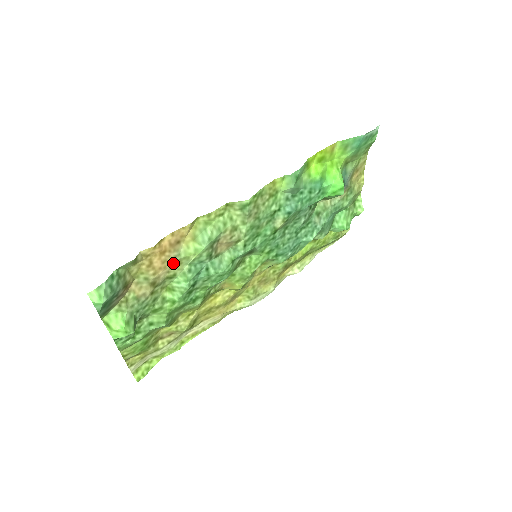
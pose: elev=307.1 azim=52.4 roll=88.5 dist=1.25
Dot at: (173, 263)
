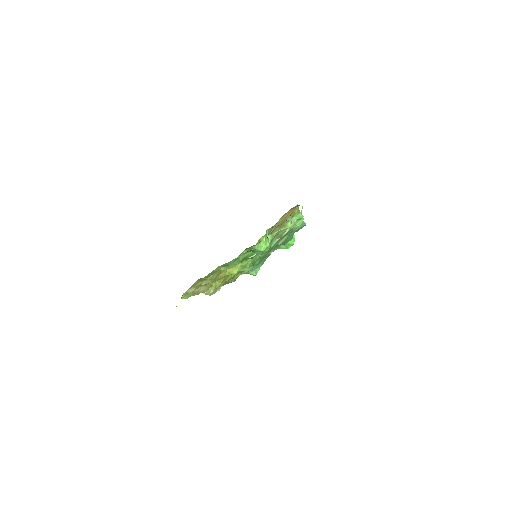
Dot at: (282, 224)
